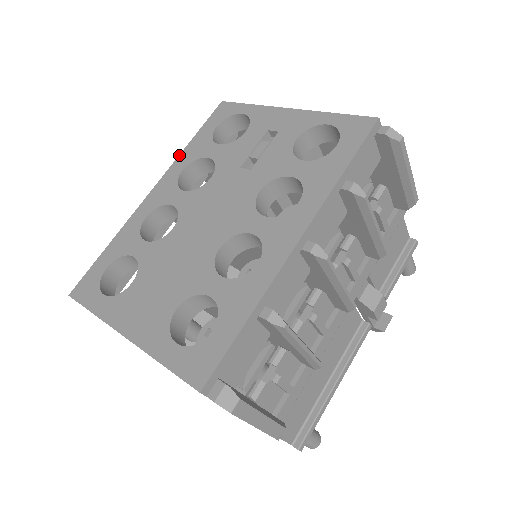
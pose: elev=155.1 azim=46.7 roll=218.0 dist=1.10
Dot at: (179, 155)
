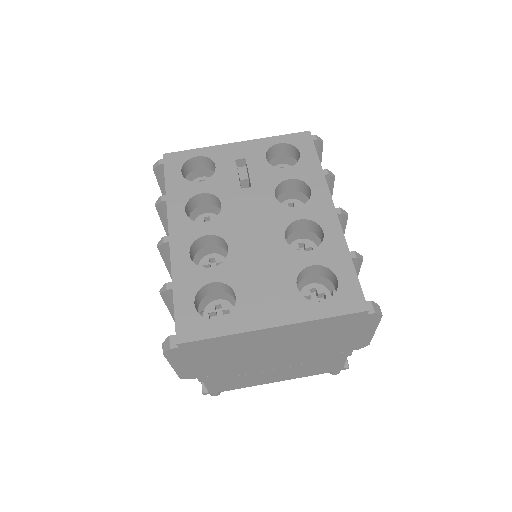
Dot at: (166, 202)
